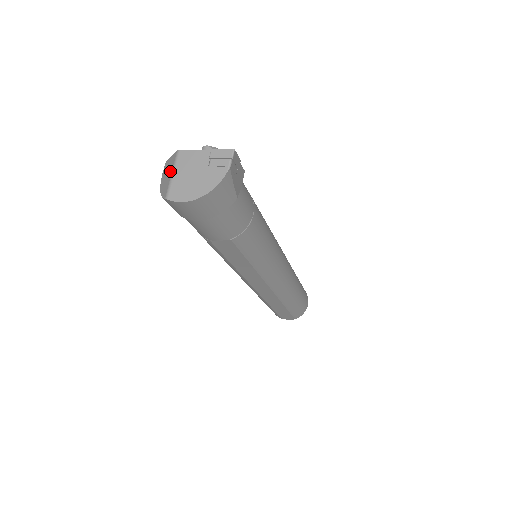
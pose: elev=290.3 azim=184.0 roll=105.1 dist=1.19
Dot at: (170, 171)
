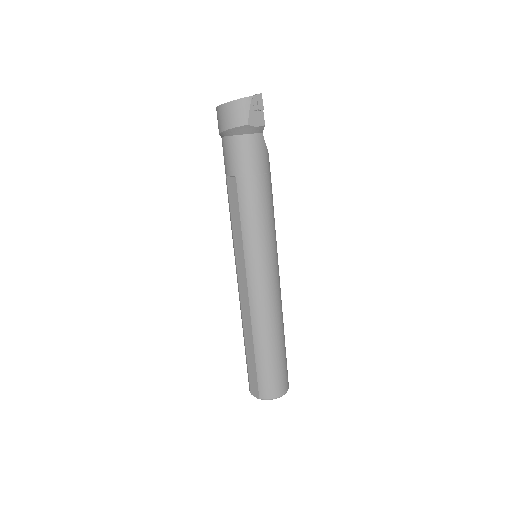
Dot at: occluded
